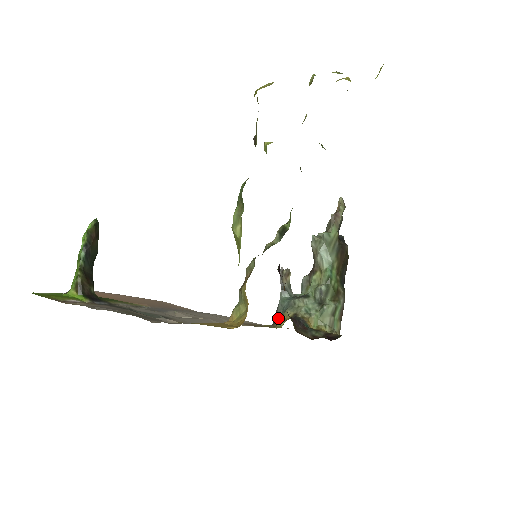
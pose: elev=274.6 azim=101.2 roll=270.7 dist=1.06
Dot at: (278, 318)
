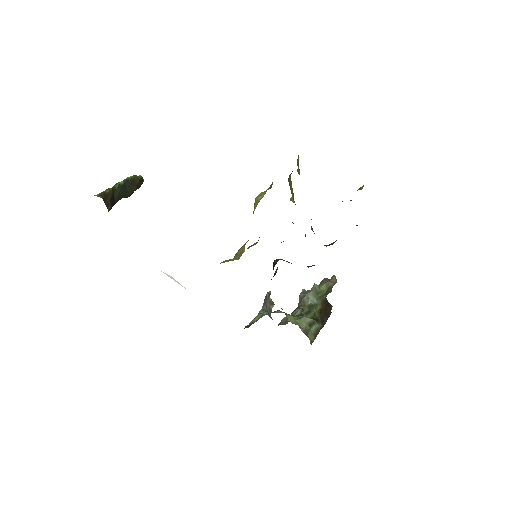
Dot at: (253, 319)
